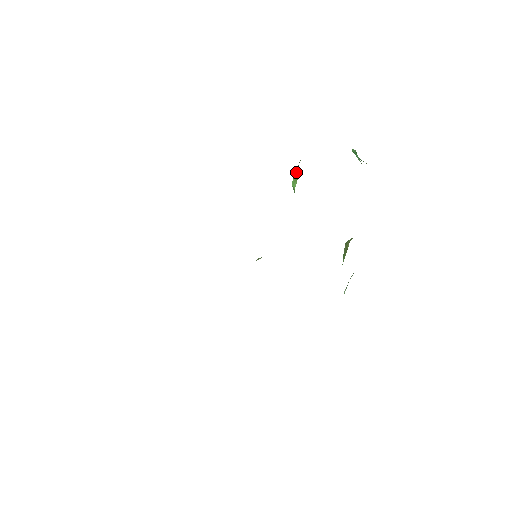
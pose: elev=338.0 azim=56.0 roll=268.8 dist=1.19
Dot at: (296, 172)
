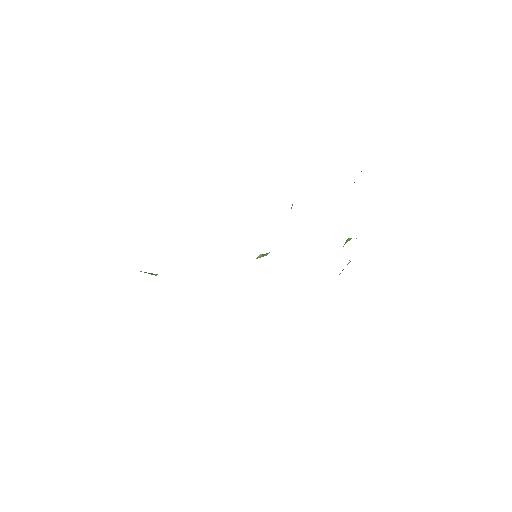
Dot at: occluded
